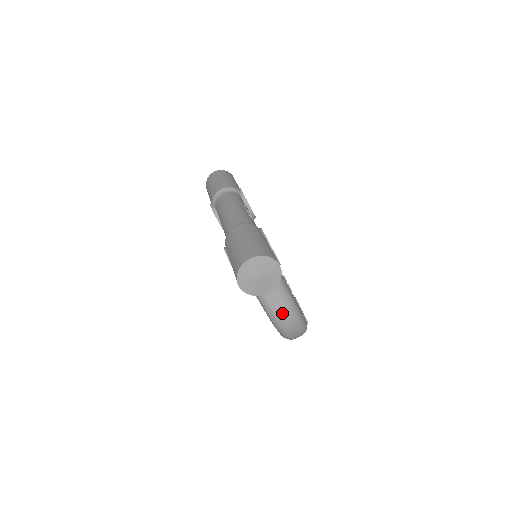
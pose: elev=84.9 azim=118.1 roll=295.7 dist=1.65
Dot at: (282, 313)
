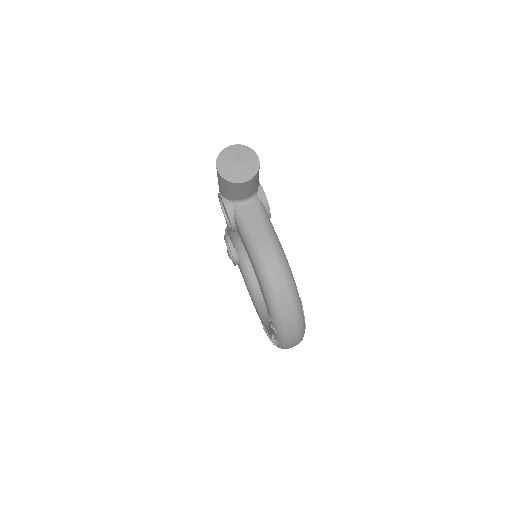
Dot at: (265, 248)
